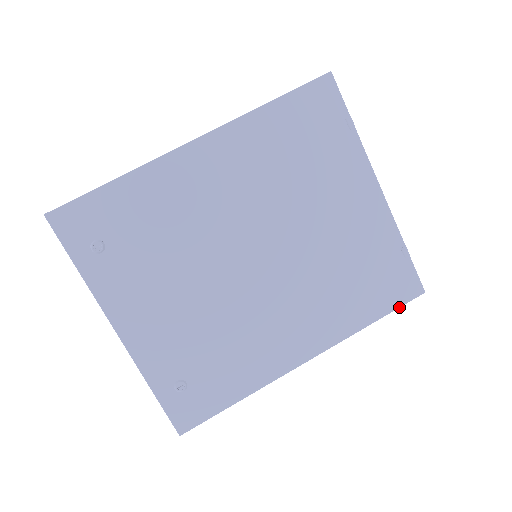
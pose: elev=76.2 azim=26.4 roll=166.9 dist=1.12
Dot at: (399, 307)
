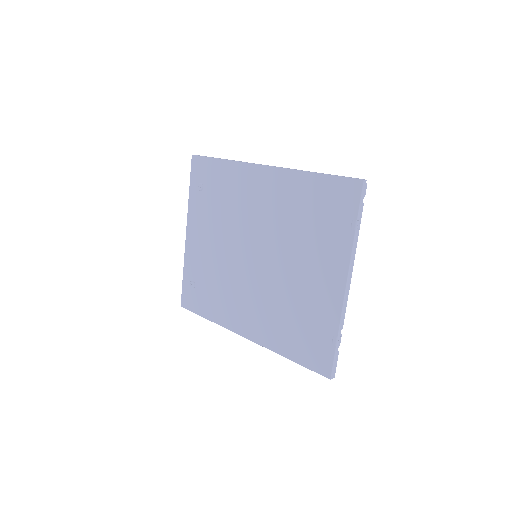
Dot at: (309, 368)
